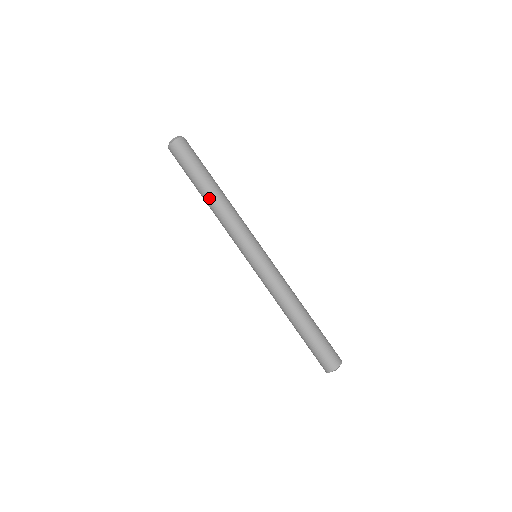
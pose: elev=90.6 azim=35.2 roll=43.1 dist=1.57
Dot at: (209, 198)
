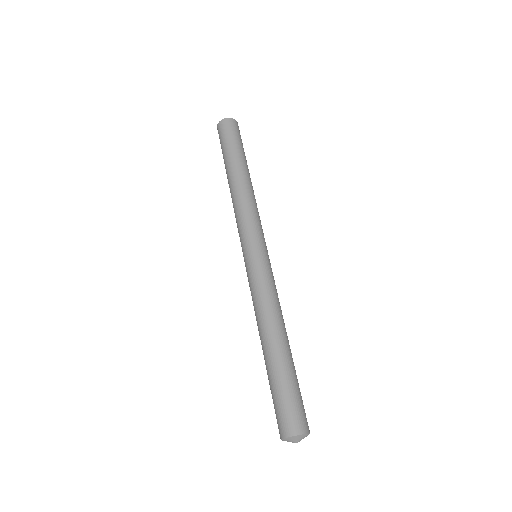
Dot at: (240, 175)
